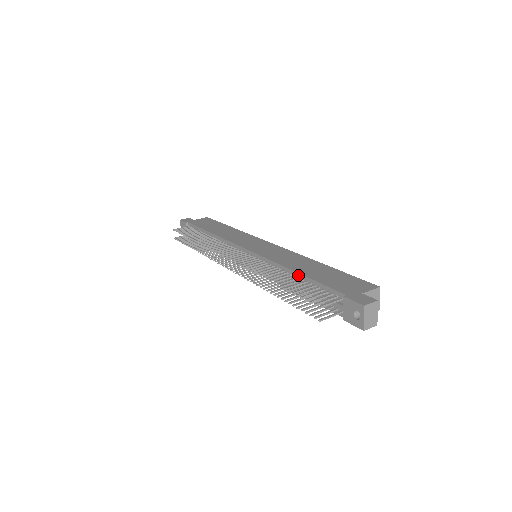
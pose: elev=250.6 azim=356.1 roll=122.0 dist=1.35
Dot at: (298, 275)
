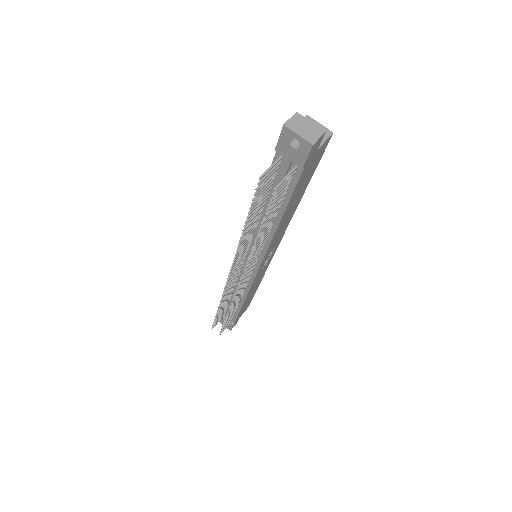
Dot at: occluded
